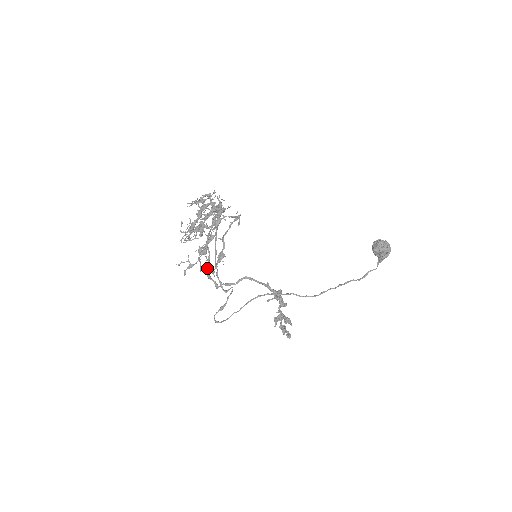
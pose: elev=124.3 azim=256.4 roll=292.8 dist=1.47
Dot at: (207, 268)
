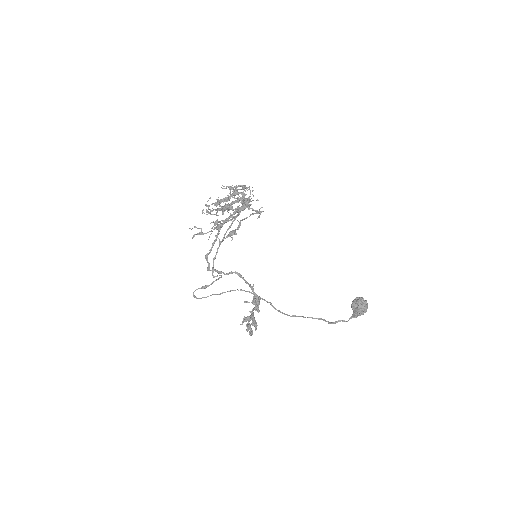
Dot at: (217, 236)
